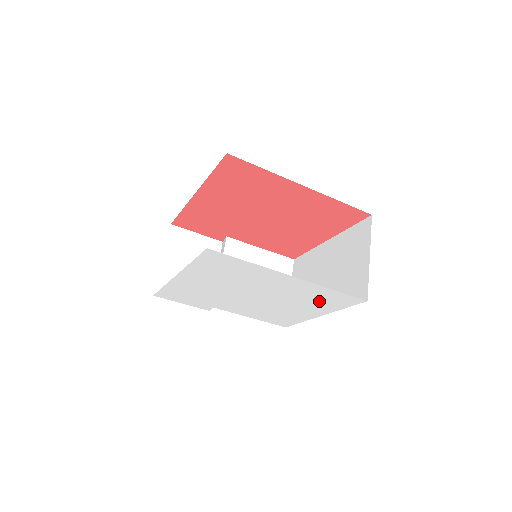
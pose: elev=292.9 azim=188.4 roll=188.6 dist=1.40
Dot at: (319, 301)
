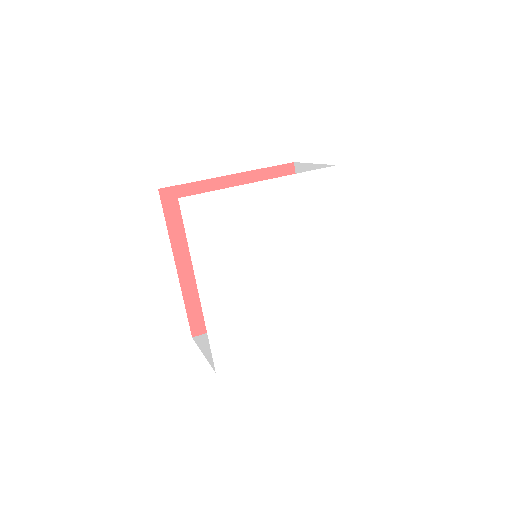
Dot at: (316, 209)
